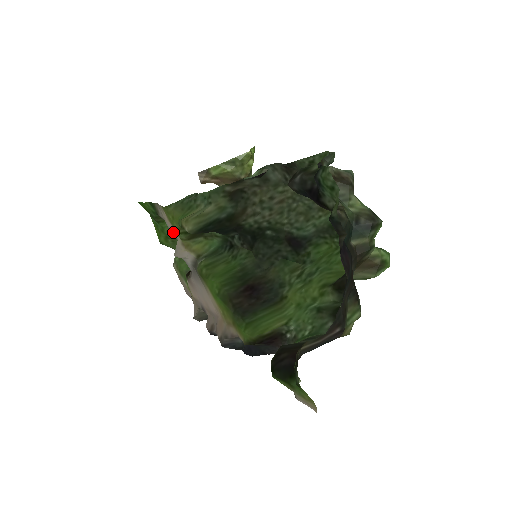
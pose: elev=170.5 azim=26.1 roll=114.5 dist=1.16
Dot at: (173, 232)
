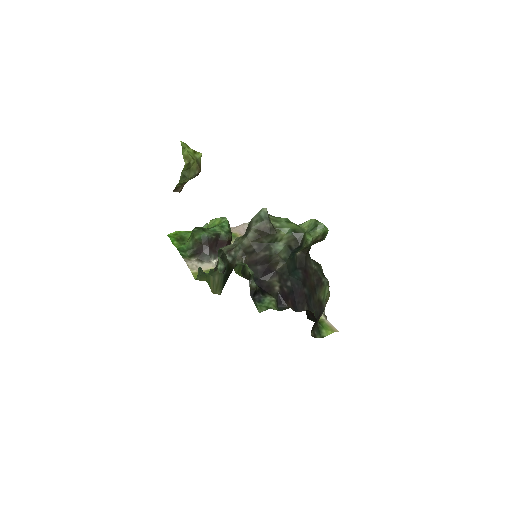
Dot at: (207, 265)
